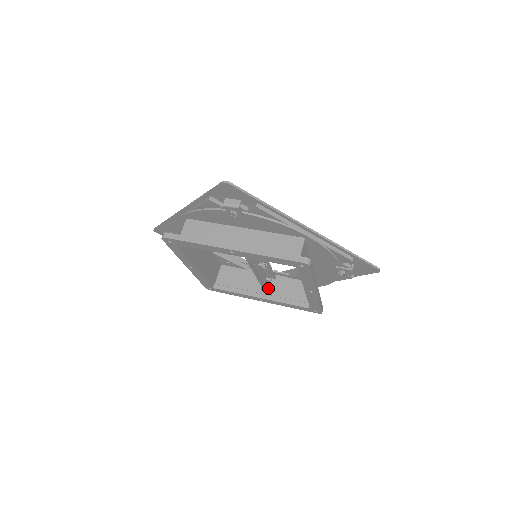
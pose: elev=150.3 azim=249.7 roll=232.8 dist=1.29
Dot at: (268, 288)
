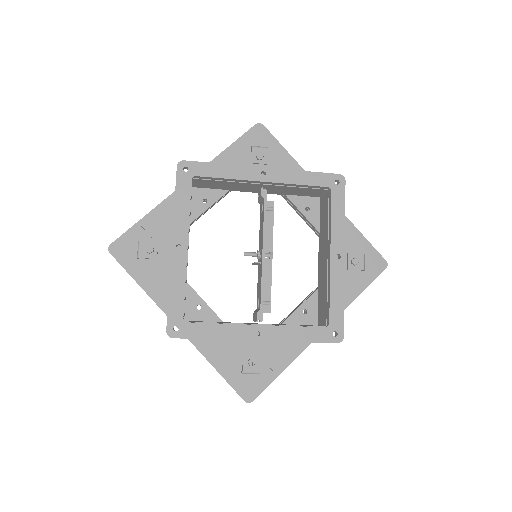
Dot at: occluded
